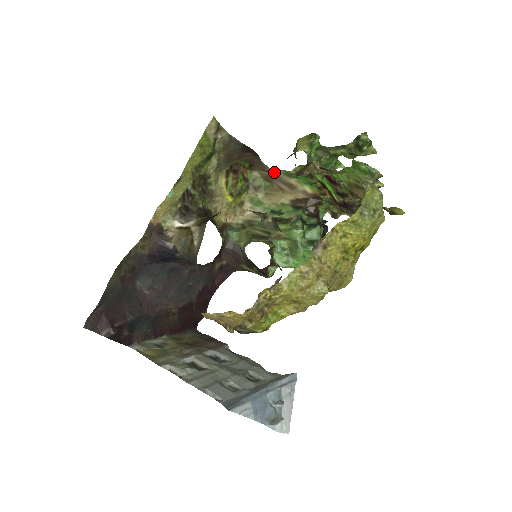
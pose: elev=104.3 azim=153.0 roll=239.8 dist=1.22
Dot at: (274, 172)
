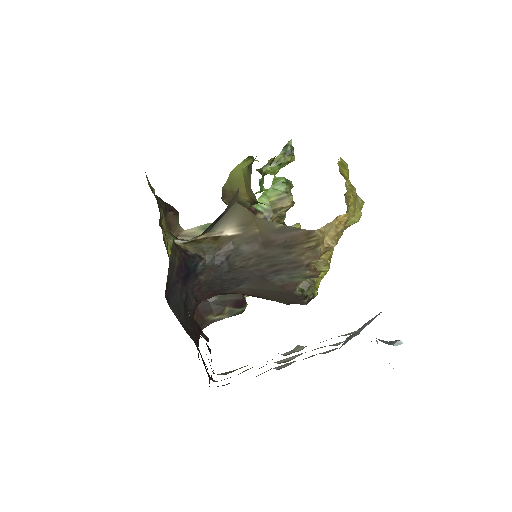
Dot at: (190, 233)
